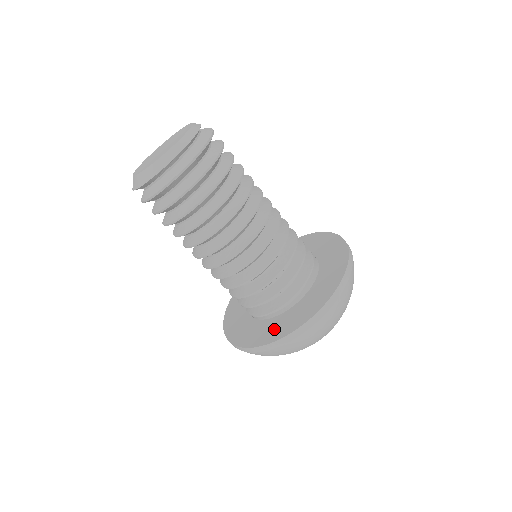
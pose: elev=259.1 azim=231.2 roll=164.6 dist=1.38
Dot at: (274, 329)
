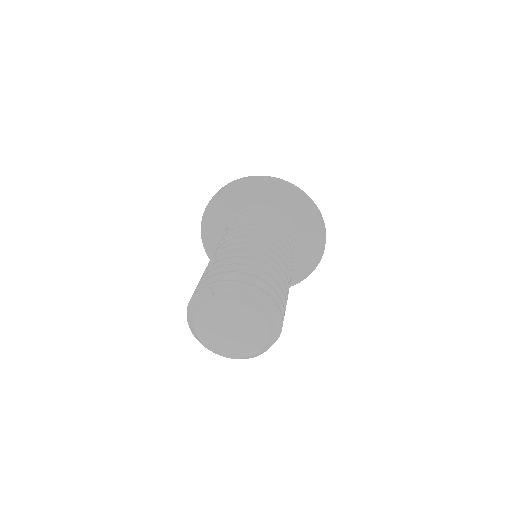
Dot at: occluded
